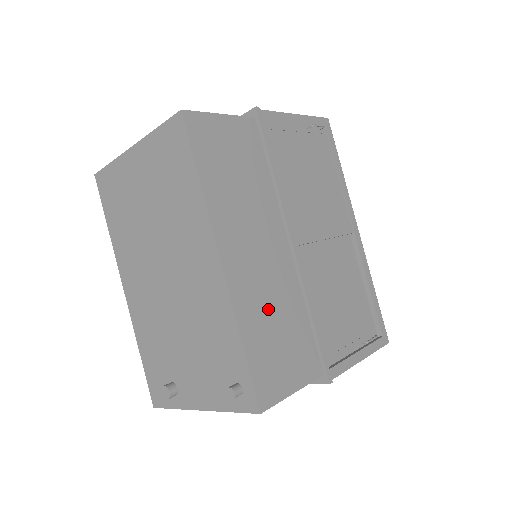
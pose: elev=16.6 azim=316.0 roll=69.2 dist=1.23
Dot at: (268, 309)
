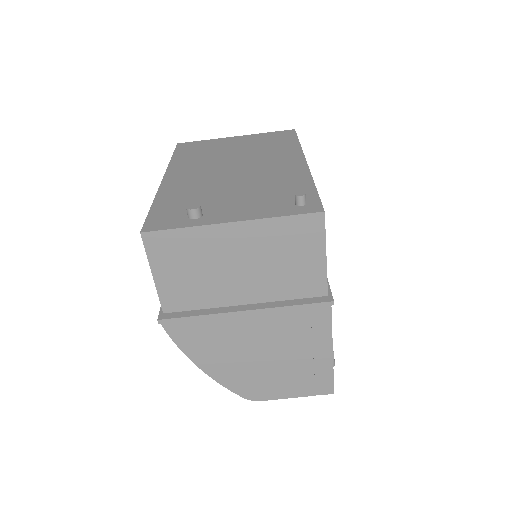
Dot at: occluded
